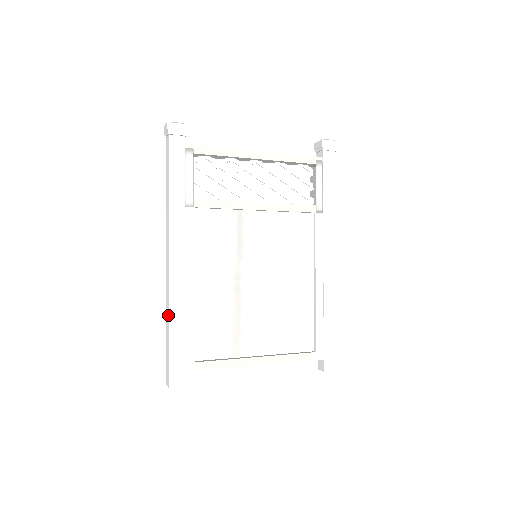
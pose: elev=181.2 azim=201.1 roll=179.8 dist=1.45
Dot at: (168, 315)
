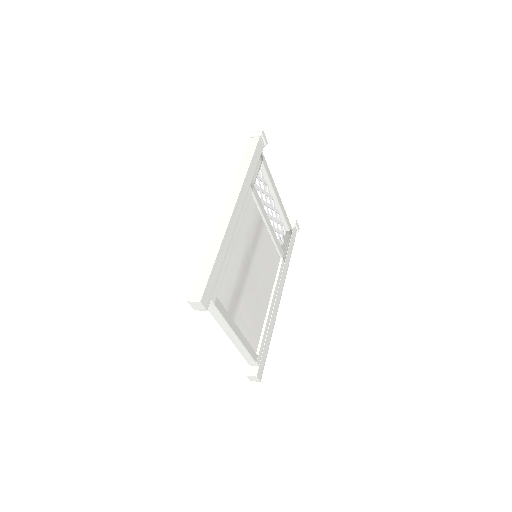
Dot at: (220, 244)
